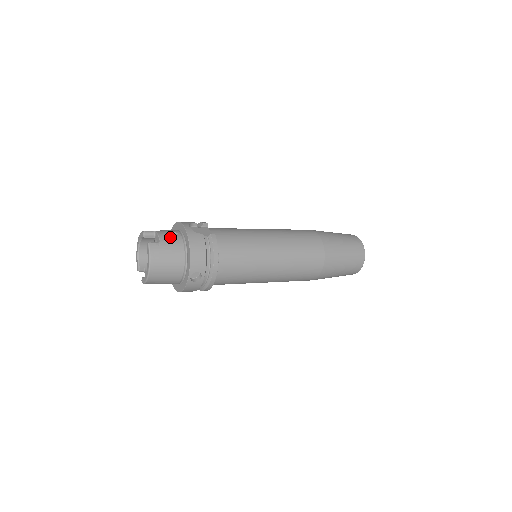
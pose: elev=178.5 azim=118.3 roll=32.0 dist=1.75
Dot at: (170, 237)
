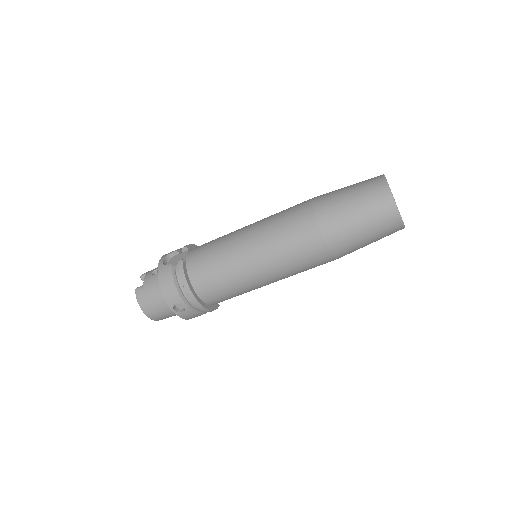
Dot at: (152, 276)
